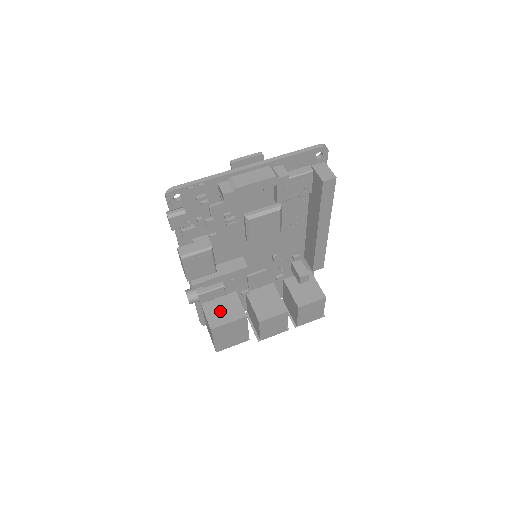
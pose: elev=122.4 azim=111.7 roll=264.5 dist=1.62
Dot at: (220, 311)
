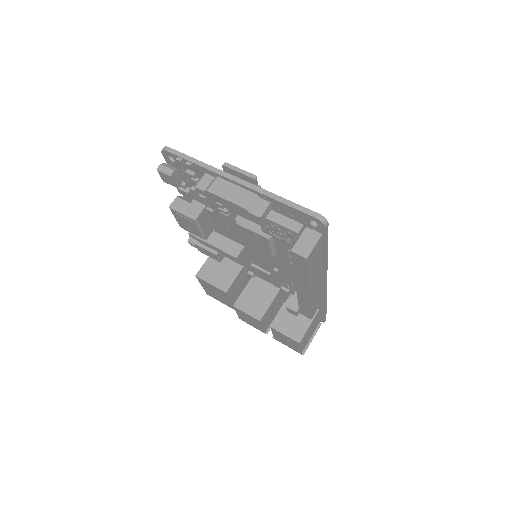
Dot at: (216, 269)
